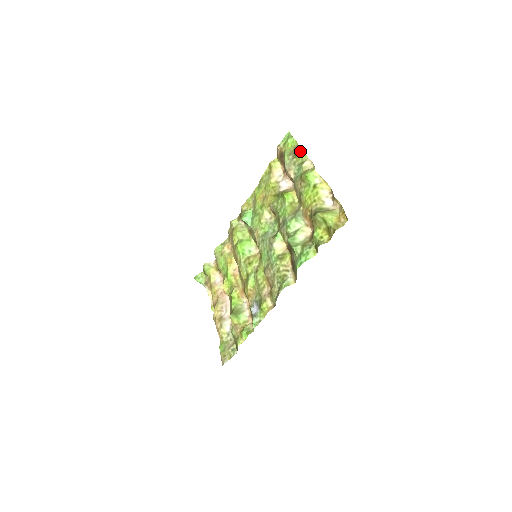
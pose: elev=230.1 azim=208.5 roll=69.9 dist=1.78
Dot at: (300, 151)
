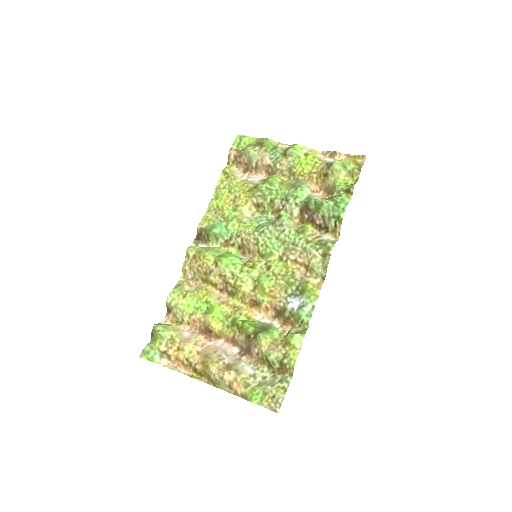
Dot at: (267, 139)
